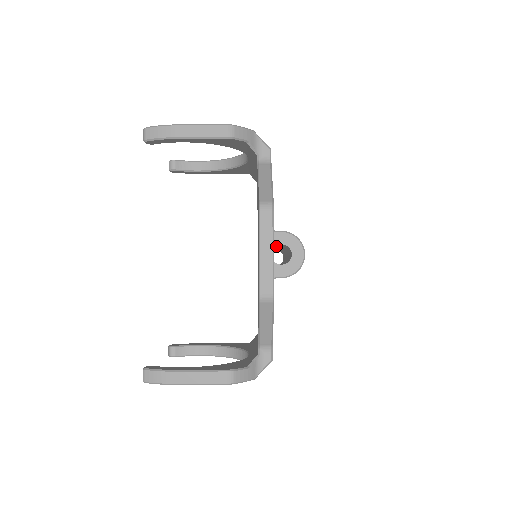
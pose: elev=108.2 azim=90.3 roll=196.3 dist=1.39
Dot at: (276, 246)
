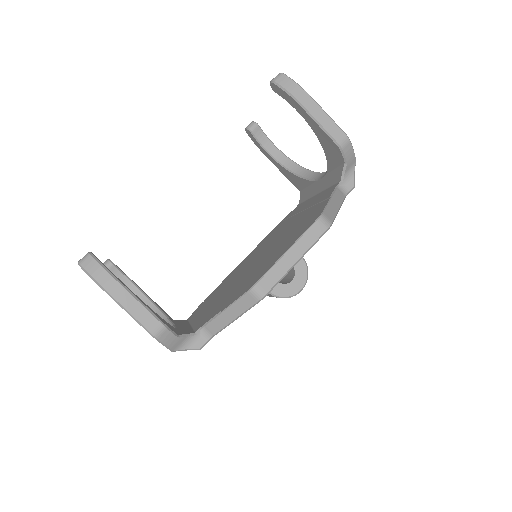
Dot at: occluded
